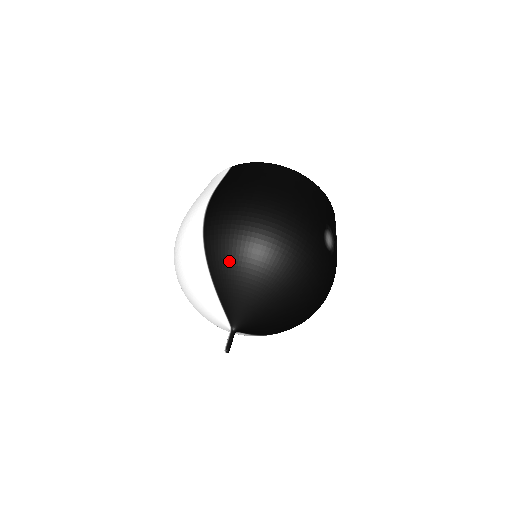
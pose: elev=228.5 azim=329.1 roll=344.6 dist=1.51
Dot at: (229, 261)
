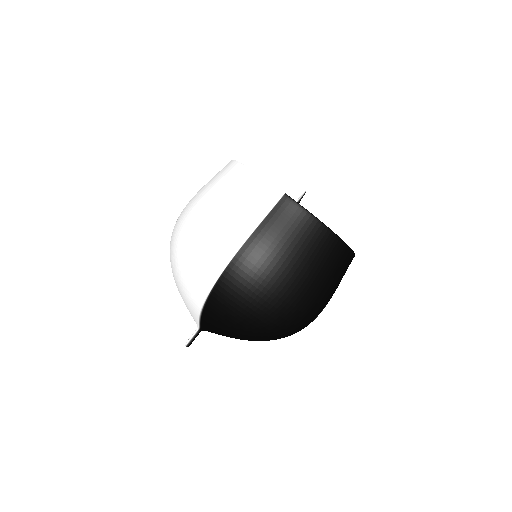
Dot at: (224, 321)
